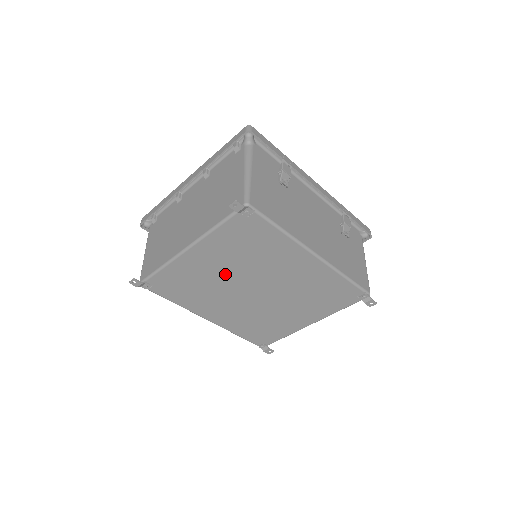
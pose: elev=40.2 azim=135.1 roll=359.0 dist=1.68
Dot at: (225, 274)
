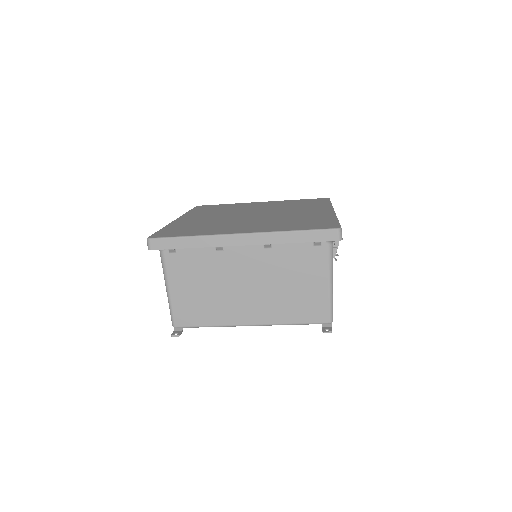
Dot at: occluded
